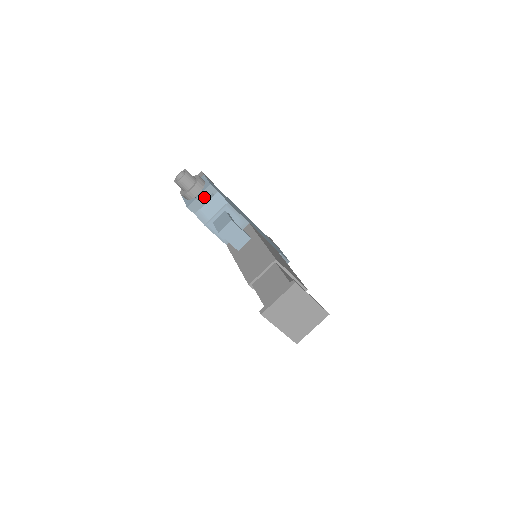
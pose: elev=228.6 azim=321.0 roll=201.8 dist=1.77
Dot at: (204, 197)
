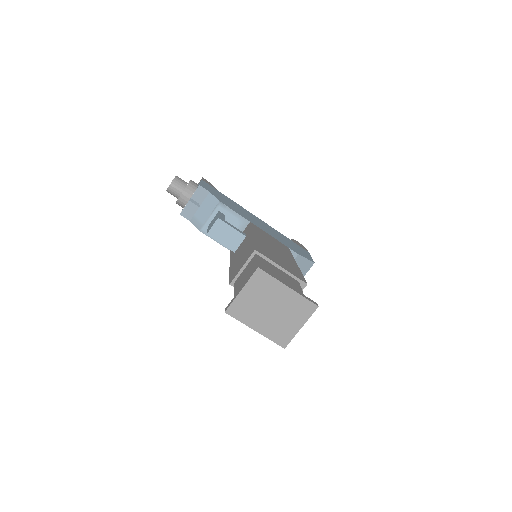
Dot at: (196, 200)
